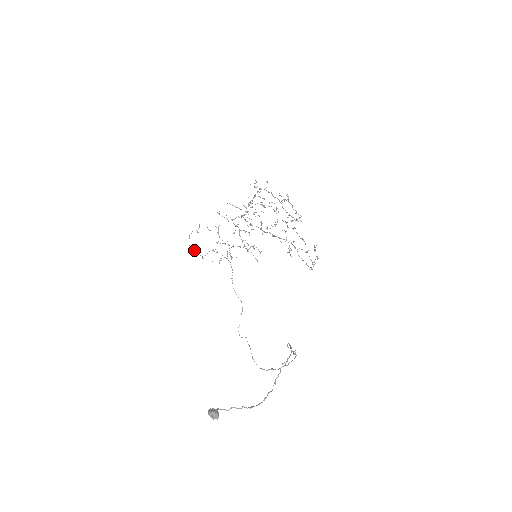
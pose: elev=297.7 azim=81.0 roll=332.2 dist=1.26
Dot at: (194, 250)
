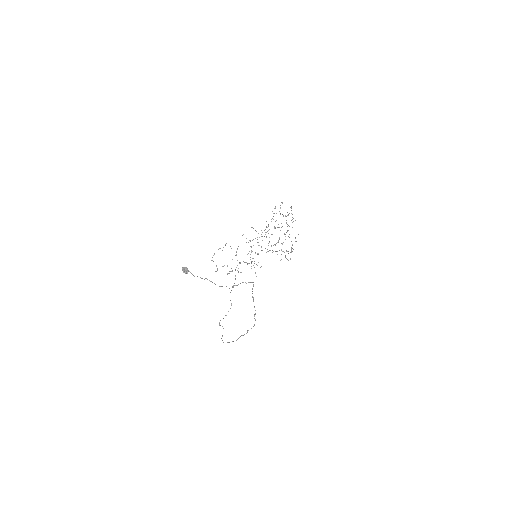
Dot at: occluded
